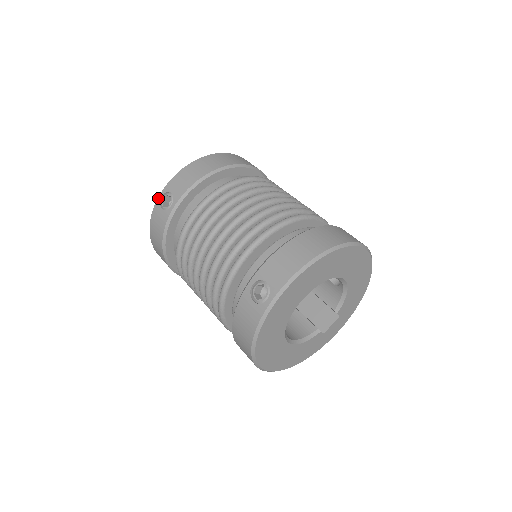
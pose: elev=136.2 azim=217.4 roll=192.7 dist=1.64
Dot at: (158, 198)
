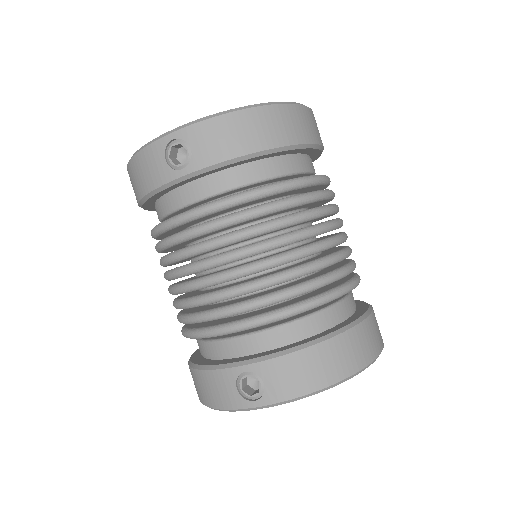
Dot at: (166, 136)
